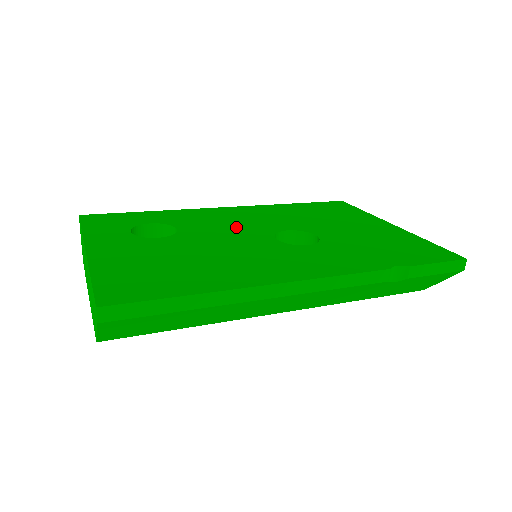
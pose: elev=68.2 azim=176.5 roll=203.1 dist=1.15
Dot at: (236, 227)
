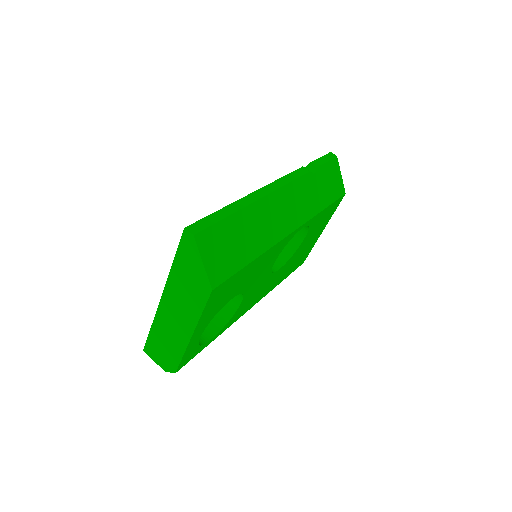
Dot at: occluded
